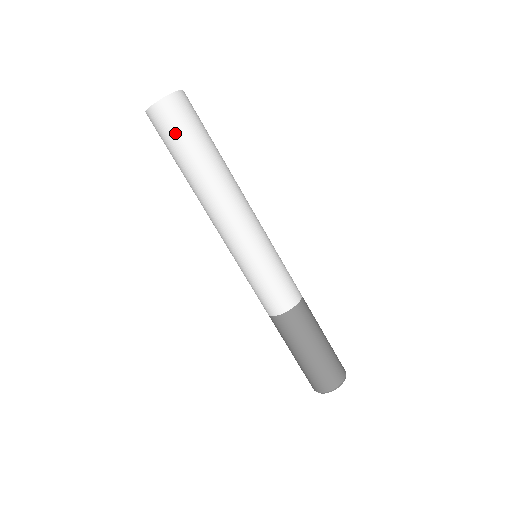
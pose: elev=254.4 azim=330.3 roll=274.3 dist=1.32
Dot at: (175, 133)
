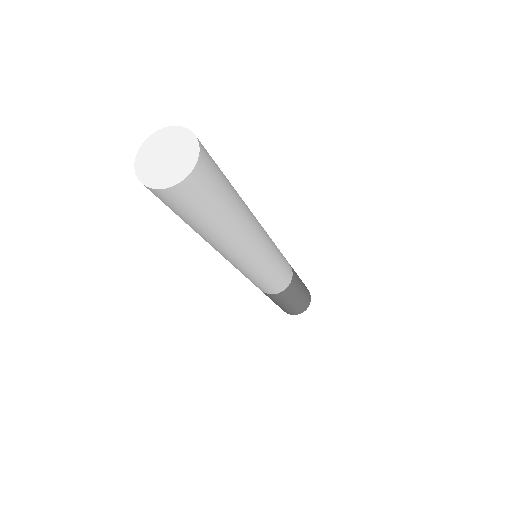
Dot at: (174, 210)
